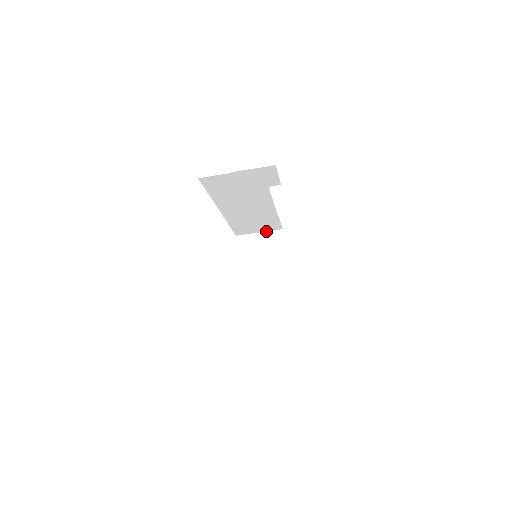
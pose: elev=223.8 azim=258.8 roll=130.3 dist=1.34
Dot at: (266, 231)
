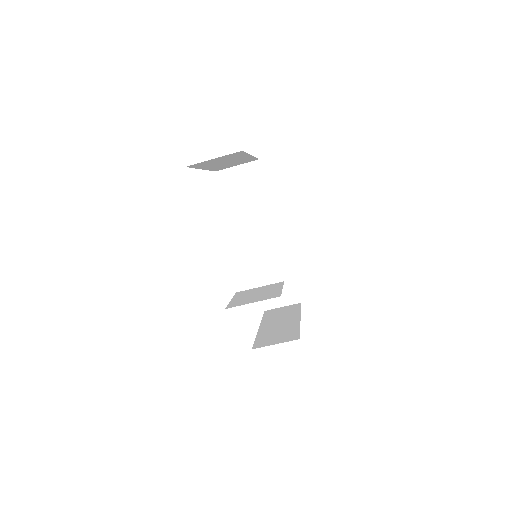
Dot at: (281, 319)
